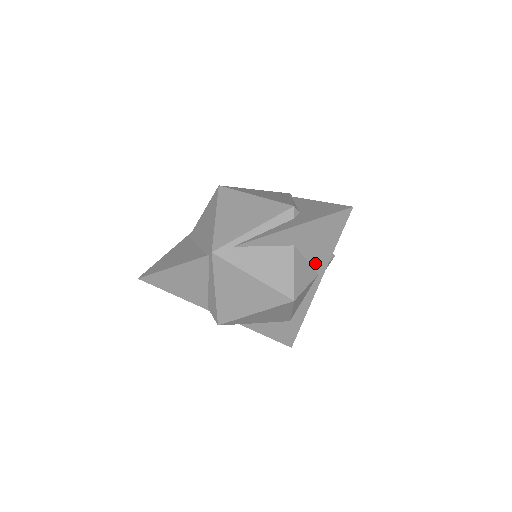
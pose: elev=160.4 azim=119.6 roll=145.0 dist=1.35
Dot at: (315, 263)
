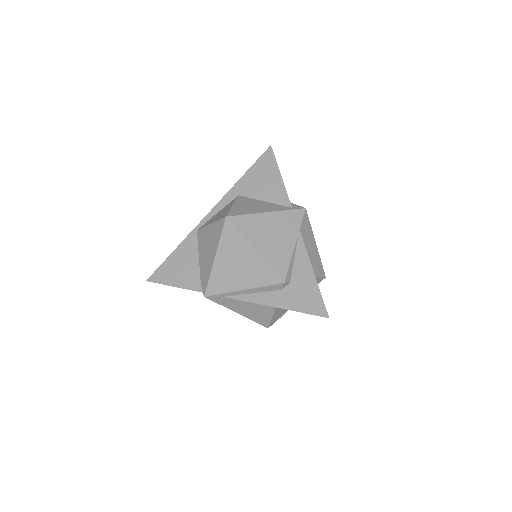
Dot at: occluded
